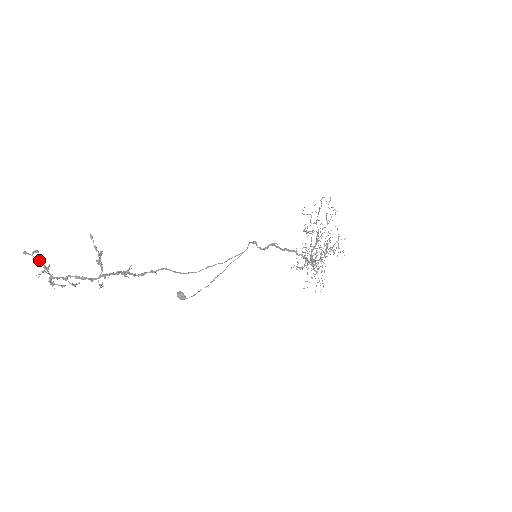
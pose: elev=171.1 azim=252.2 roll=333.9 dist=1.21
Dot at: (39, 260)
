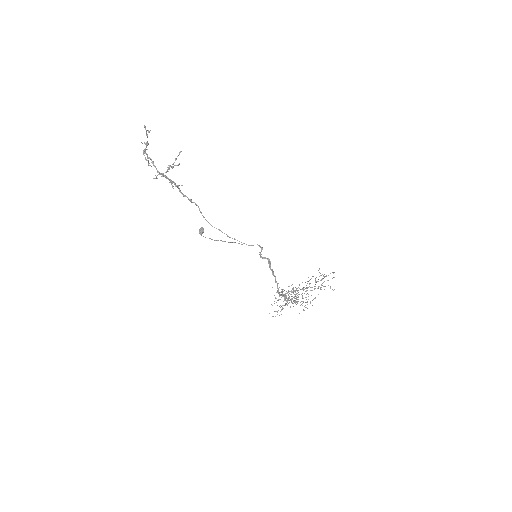
Dot at: occluded
